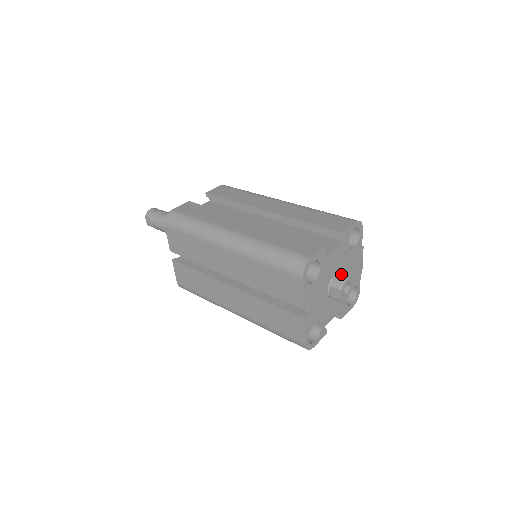
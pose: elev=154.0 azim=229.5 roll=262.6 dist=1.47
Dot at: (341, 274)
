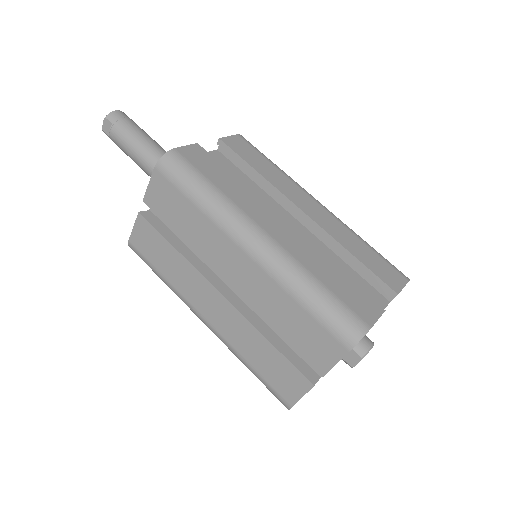
Dot at: (366, 336)
